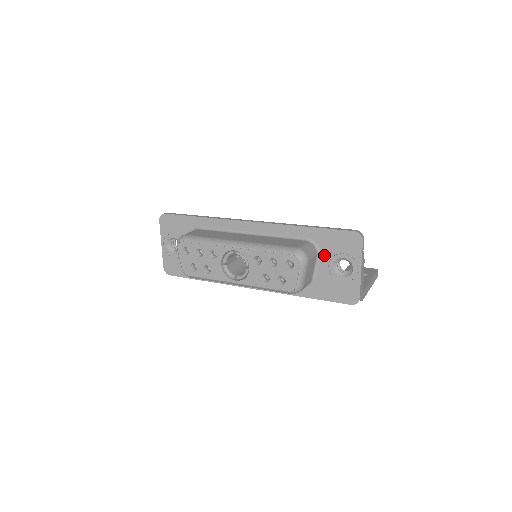
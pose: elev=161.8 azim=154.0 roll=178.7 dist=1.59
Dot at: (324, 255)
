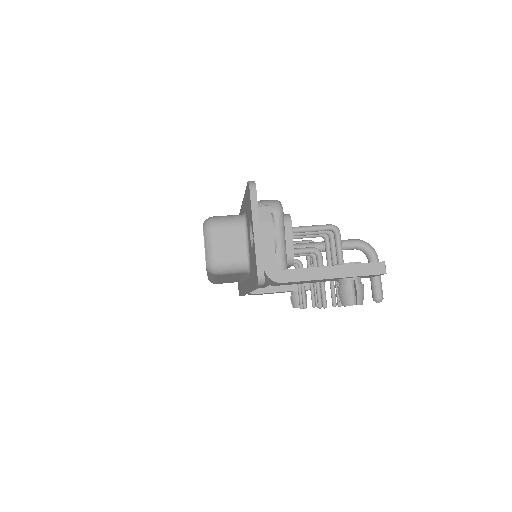
Dot at: (248, 226)
